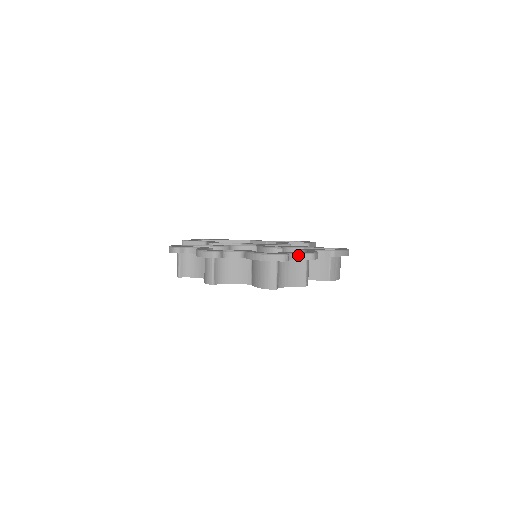
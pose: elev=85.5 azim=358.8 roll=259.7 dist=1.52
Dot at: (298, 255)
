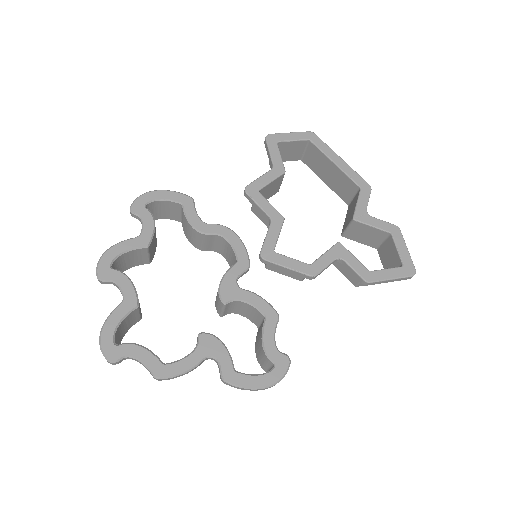
Dot at: (142, 364)
